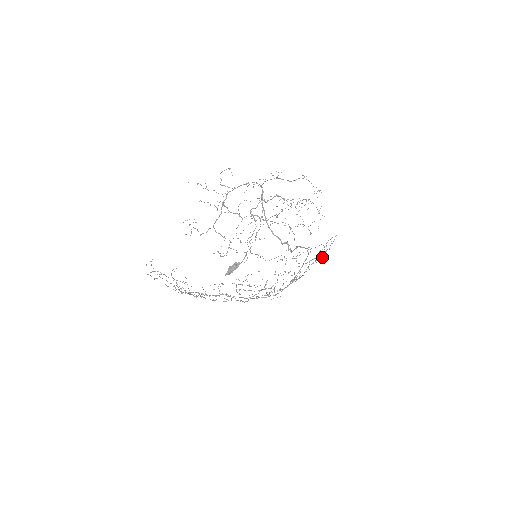
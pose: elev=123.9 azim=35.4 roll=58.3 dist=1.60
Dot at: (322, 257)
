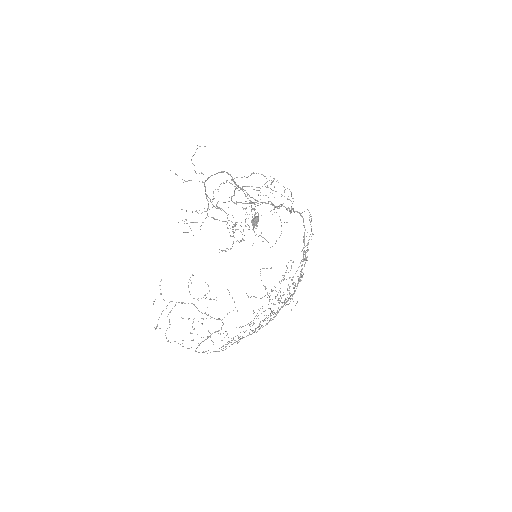
Dot at: occluded
